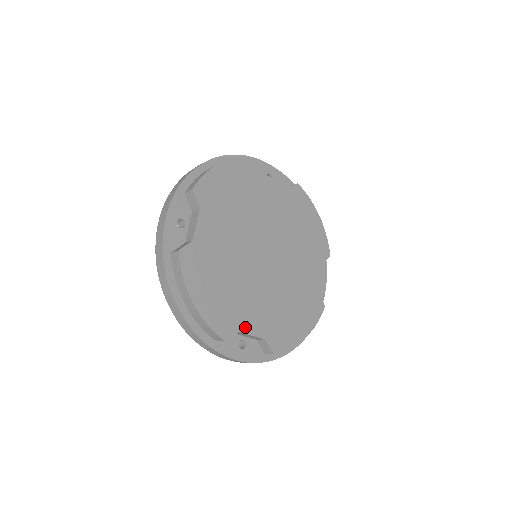
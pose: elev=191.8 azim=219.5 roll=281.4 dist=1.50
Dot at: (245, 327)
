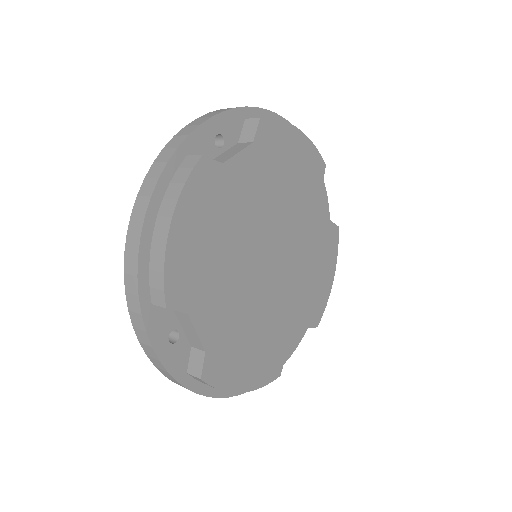
Dot at: (288, 344)
